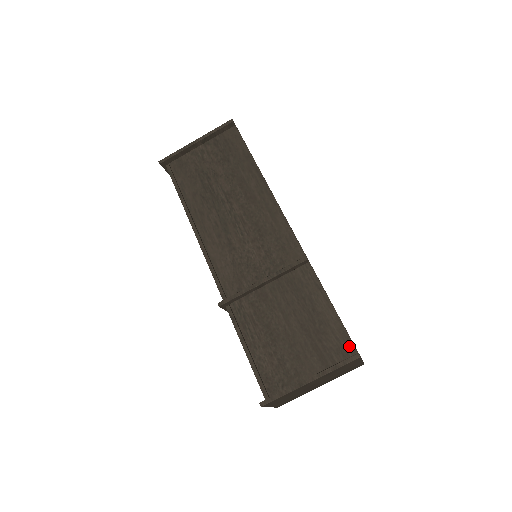
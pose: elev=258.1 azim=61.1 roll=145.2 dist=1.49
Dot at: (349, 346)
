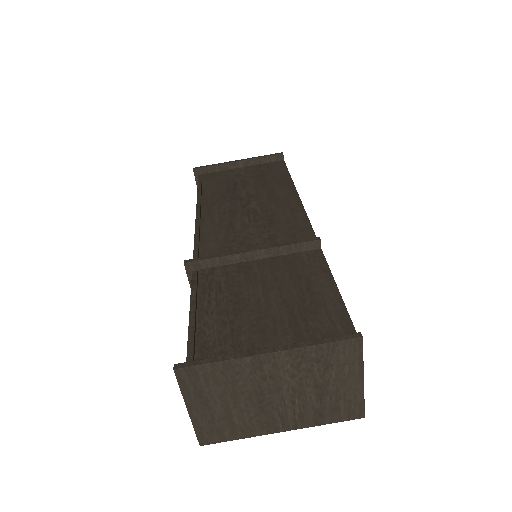
Dot at: (347, 331)
